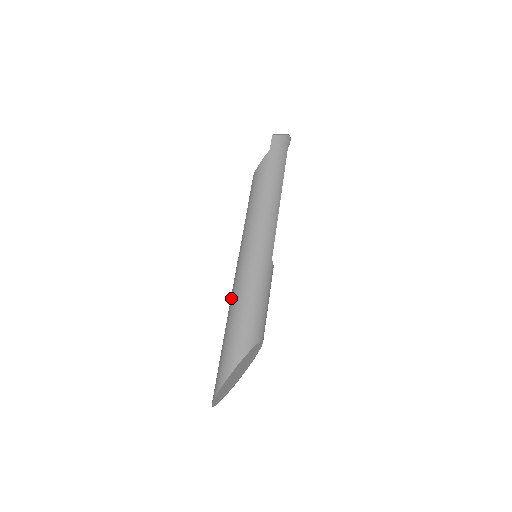
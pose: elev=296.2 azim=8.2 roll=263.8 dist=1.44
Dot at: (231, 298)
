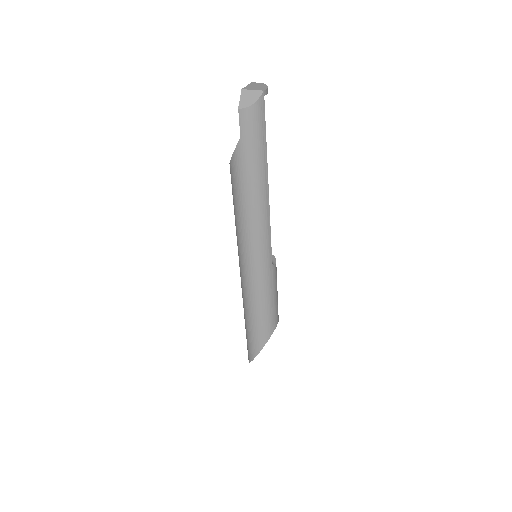
Dot at: (242, 297)
